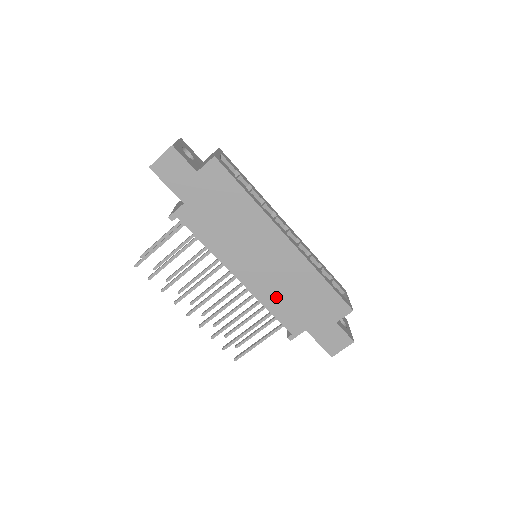
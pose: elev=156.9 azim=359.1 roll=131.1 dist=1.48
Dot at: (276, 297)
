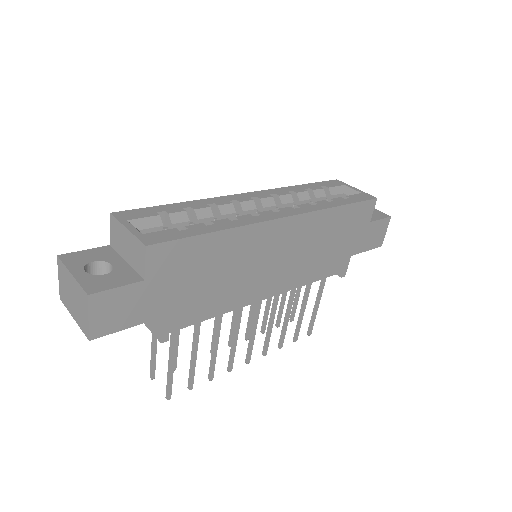
Dot at: (311, 267)
